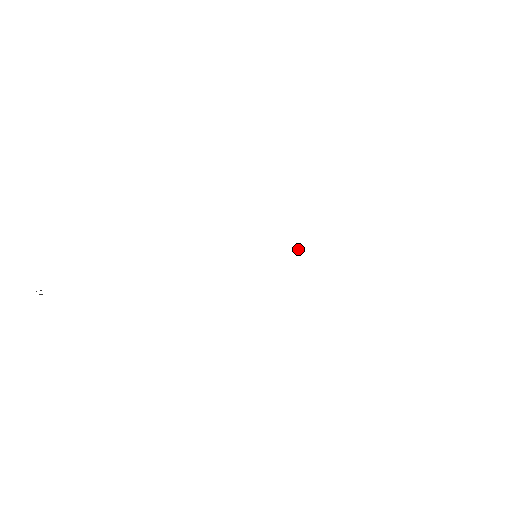
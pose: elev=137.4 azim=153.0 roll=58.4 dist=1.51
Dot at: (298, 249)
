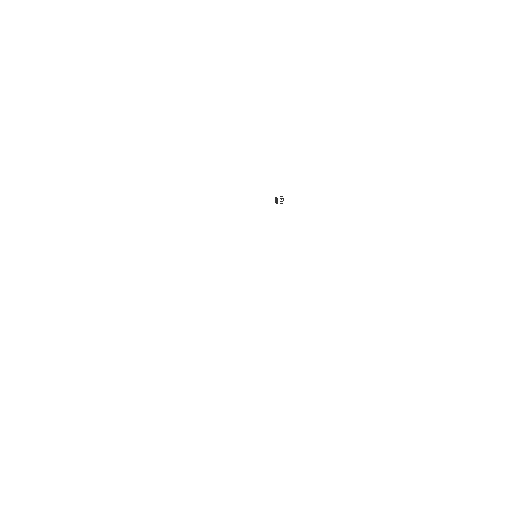
Dot at: (281, 198)
